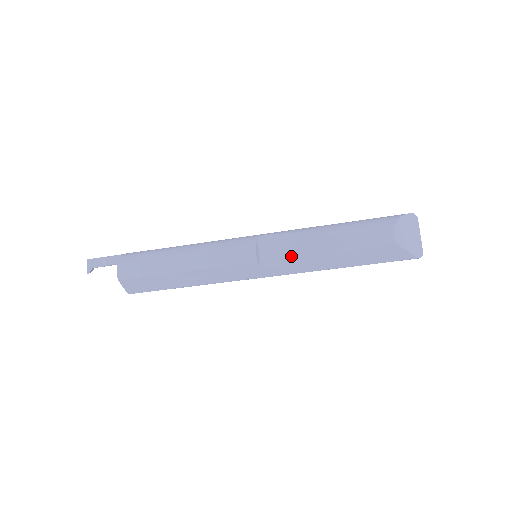
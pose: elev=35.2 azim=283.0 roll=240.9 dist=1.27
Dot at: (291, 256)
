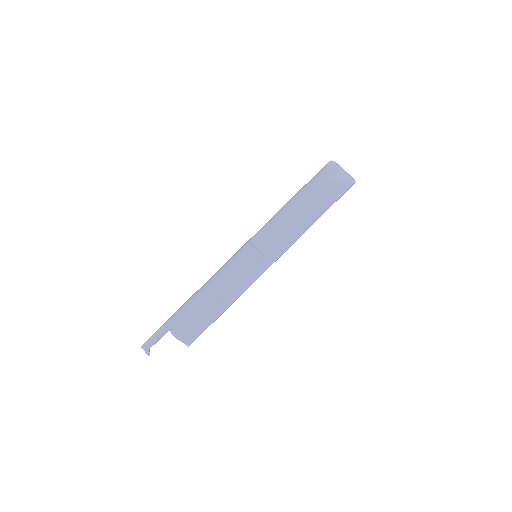
Dot at: (279, 237)
